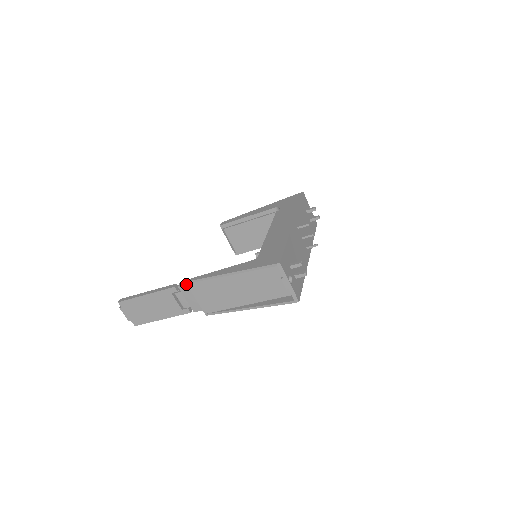
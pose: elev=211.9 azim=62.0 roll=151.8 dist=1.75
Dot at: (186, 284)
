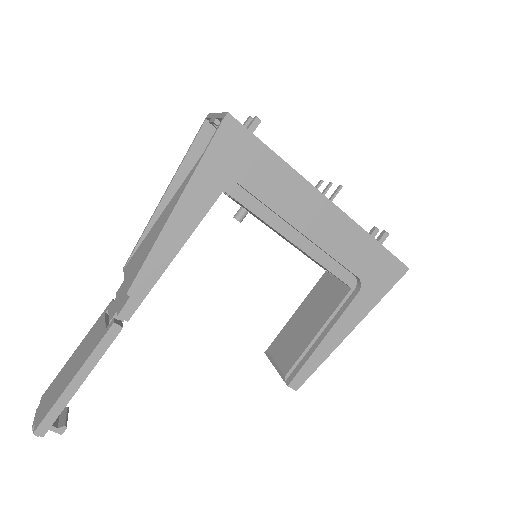
Dot at: occluded
